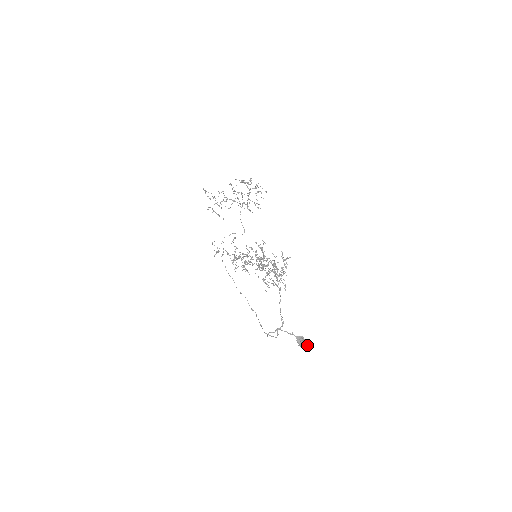
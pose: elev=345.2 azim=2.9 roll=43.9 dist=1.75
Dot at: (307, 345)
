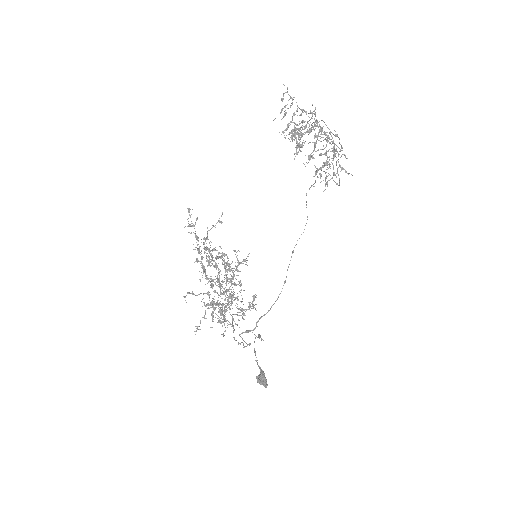
Dot at: (264, 384)
